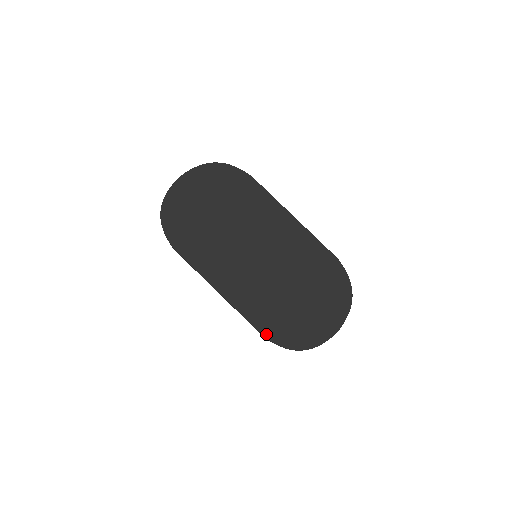
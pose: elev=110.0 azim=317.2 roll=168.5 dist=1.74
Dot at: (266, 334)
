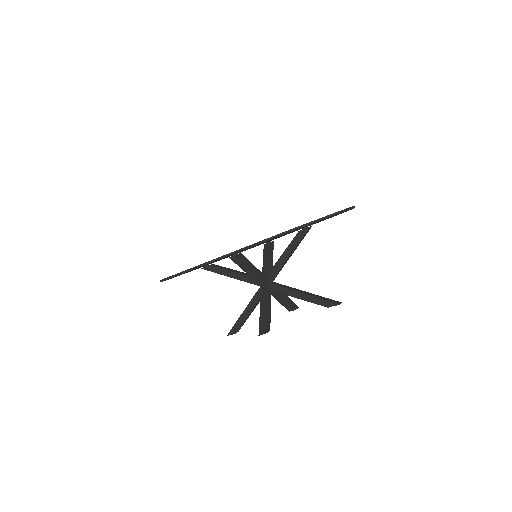
Dot at: (283, 232)
